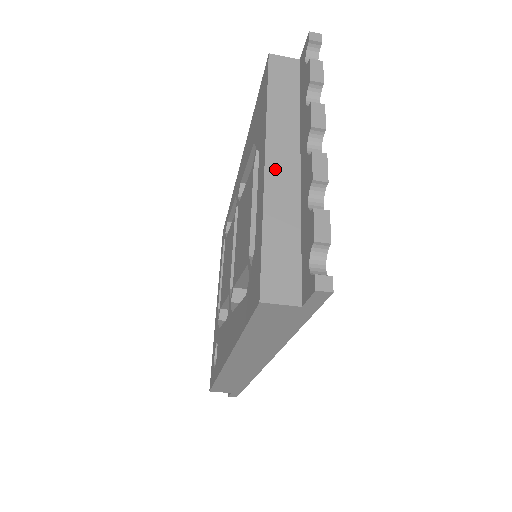
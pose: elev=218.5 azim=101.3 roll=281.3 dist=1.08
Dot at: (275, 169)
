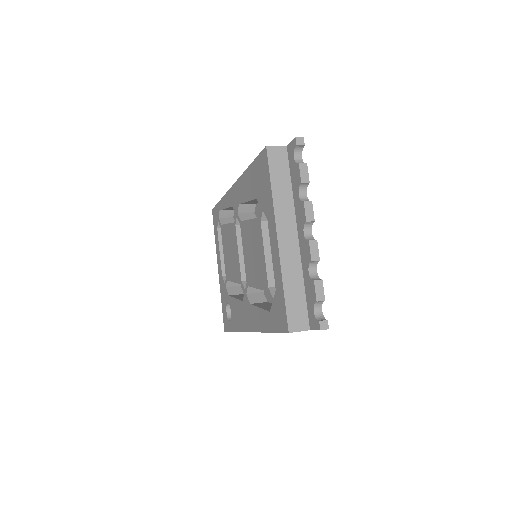
Dot at: (284, 244)
